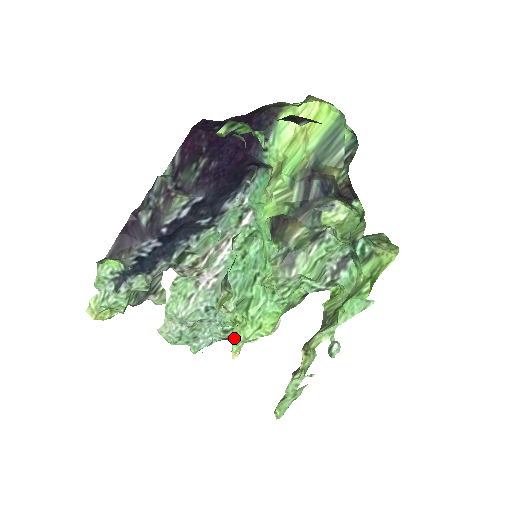
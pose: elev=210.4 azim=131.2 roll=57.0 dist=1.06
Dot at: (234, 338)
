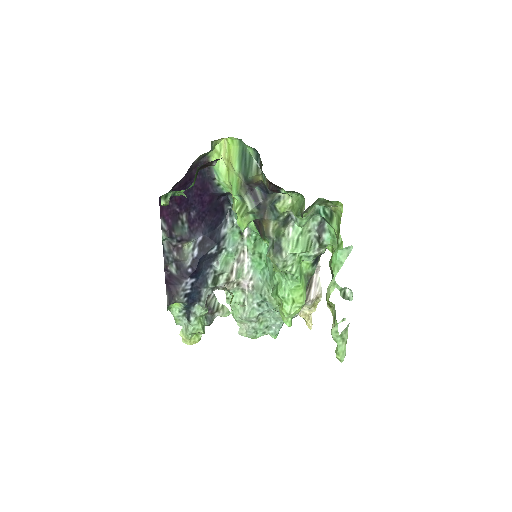
Dot at: (282, 317)
